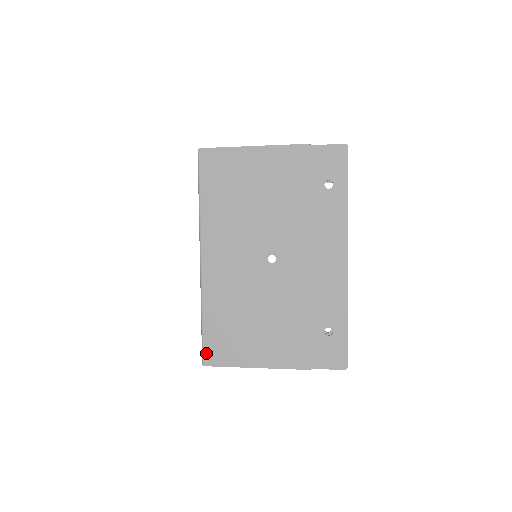
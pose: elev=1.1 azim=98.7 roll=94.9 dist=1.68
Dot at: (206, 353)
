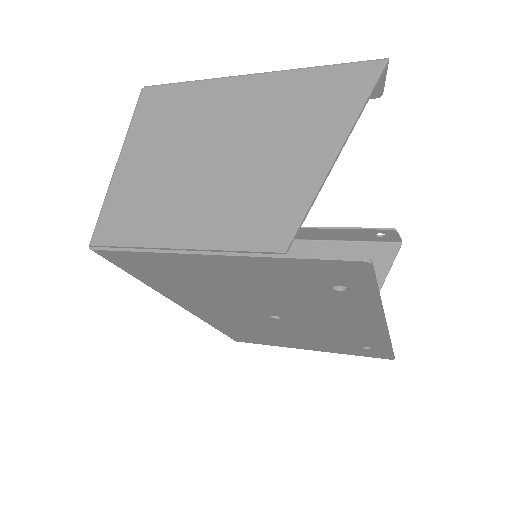
Dot at: (234, 339)
